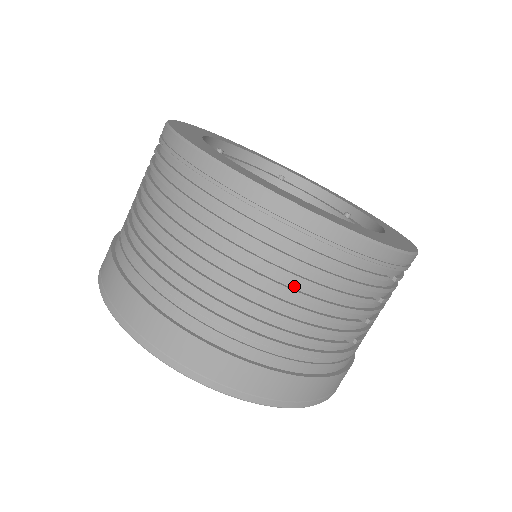
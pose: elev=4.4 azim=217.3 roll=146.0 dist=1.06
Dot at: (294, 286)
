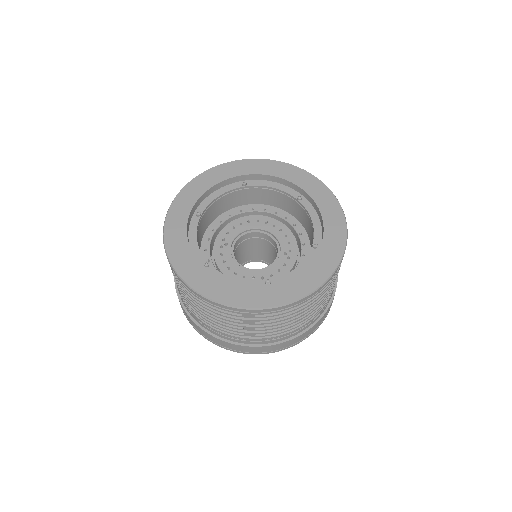
Dot at: occluded
